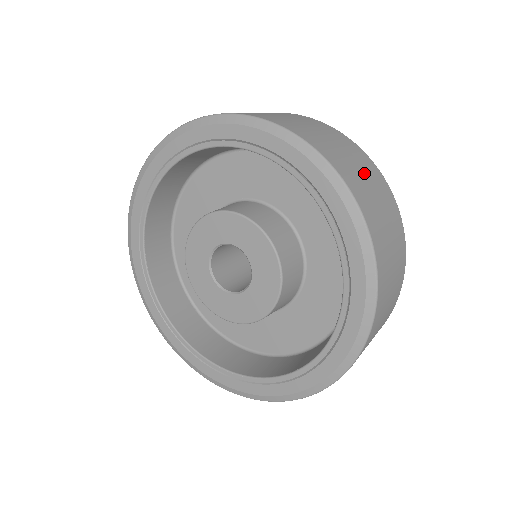
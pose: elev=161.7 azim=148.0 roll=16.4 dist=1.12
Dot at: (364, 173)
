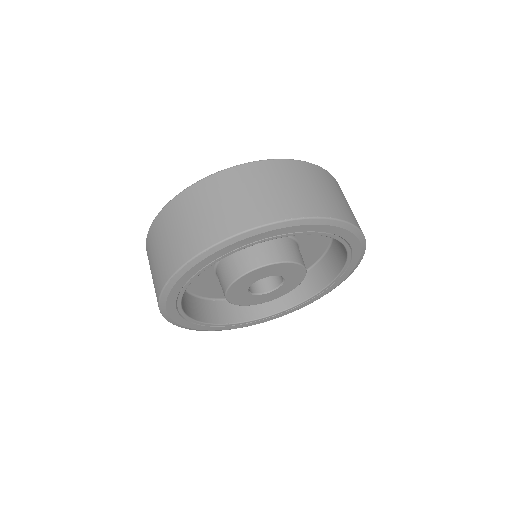
Dot at: occluded
